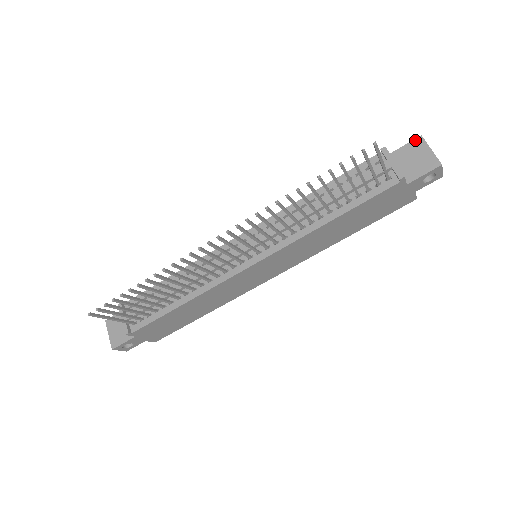
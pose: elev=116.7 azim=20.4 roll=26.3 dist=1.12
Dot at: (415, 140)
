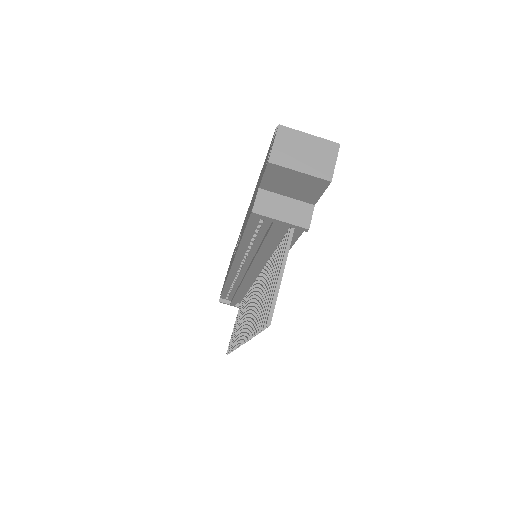
Dot at: (268, 169)
